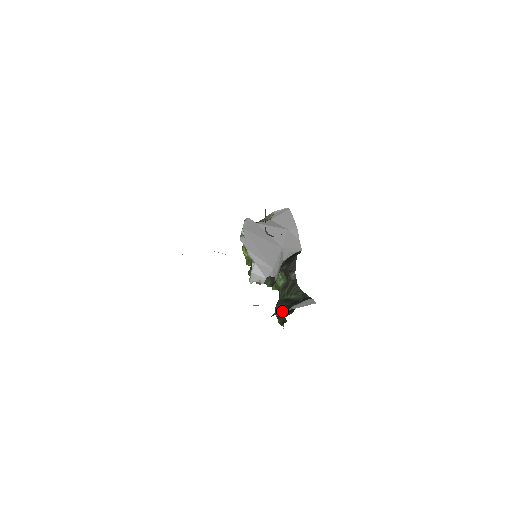
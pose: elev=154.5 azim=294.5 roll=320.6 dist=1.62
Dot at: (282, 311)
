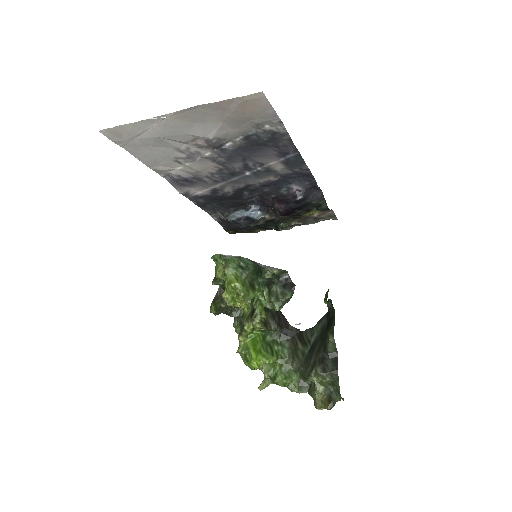
Dot at: (321, 358)
